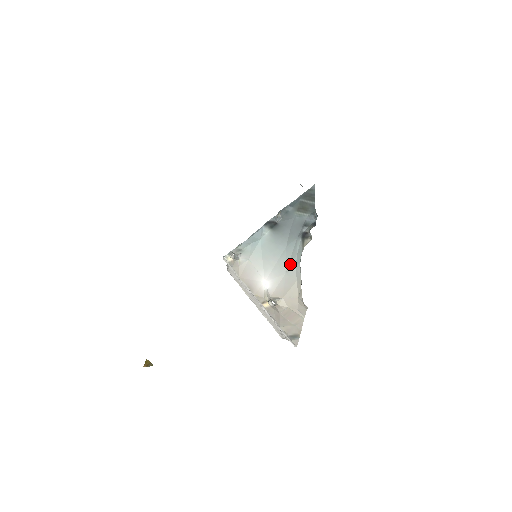
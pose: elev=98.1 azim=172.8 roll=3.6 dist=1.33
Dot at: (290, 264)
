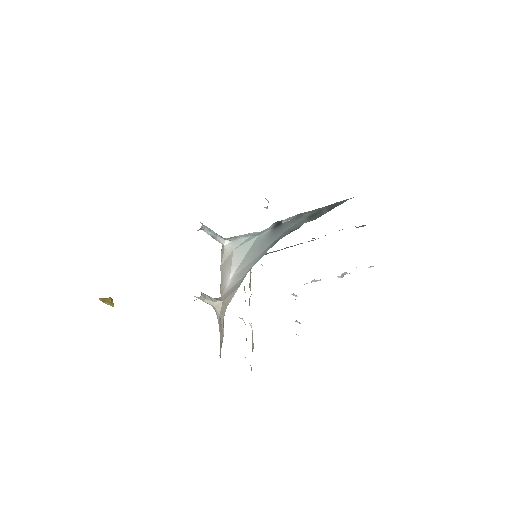
Dot at: (251, 268)
